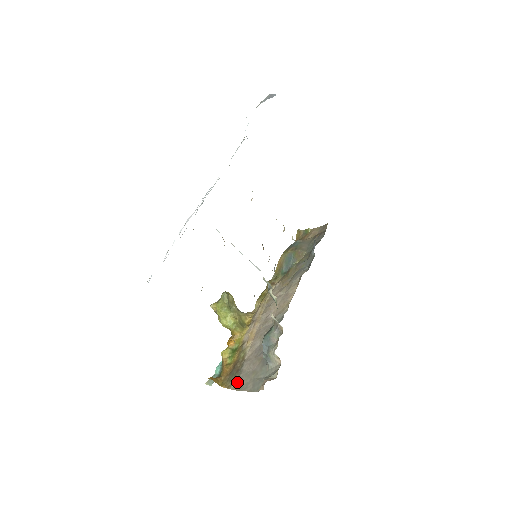
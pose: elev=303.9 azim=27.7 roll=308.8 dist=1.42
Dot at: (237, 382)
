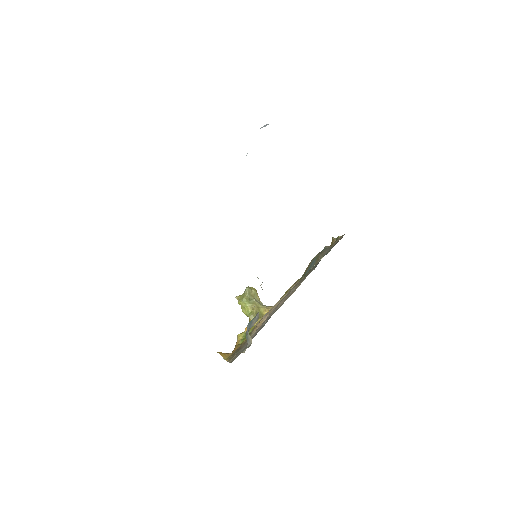
Dot at: (234, 357)
